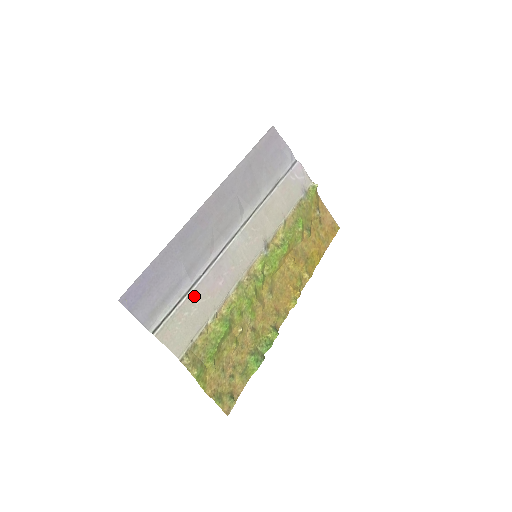
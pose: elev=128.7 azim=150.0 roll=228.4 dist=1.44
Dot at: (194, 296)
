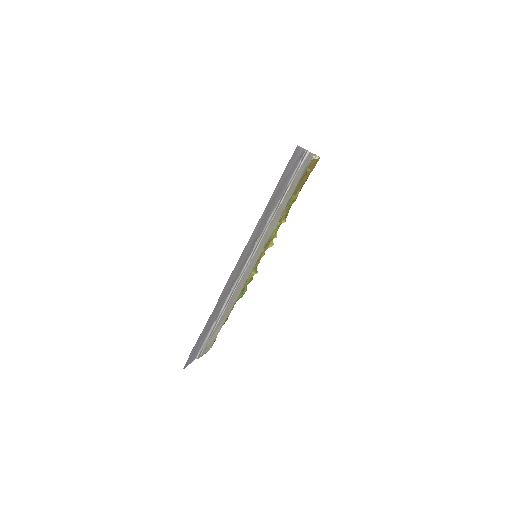
Dot at: (219, 323)
